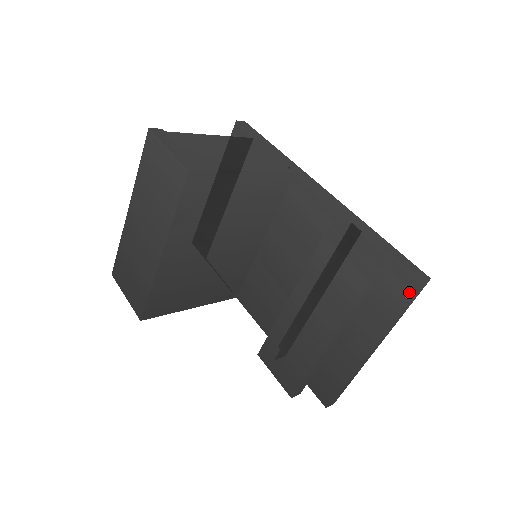
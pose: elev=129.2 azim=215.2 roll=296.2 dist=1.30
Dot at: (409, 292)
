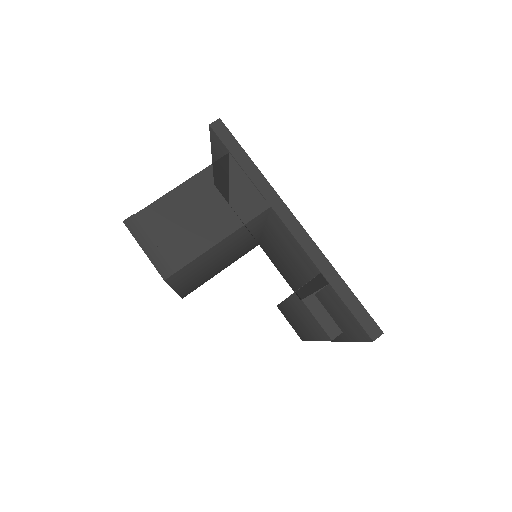
Dot at: (366, 339)
